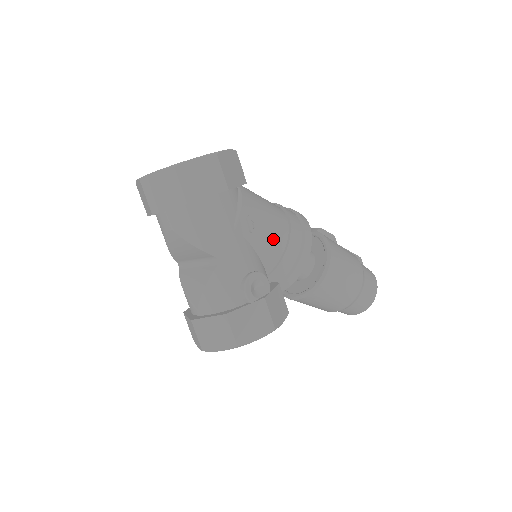
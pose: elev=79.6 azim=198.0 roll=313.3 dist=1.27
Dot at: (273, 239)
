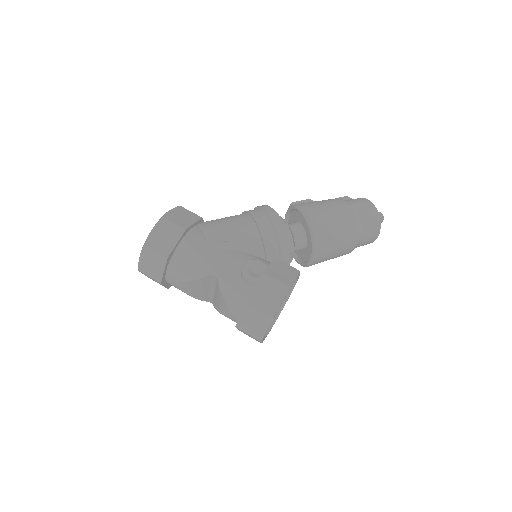
Dot at: (245, 235)
